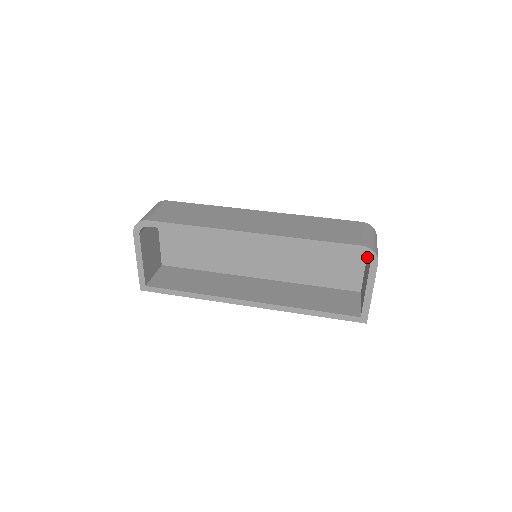
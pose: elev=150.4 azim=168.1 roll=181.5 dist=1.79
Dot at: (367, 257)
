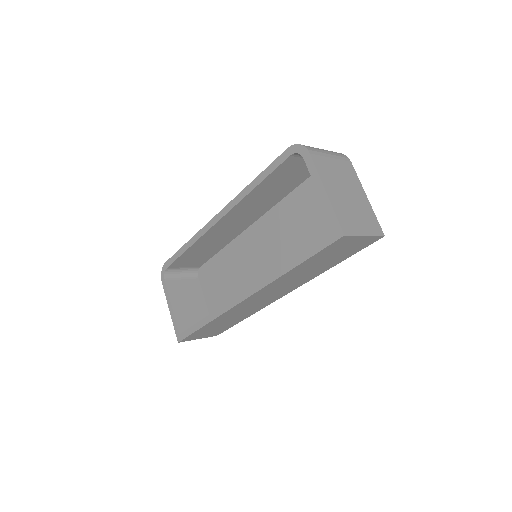
Dot at: occluded
